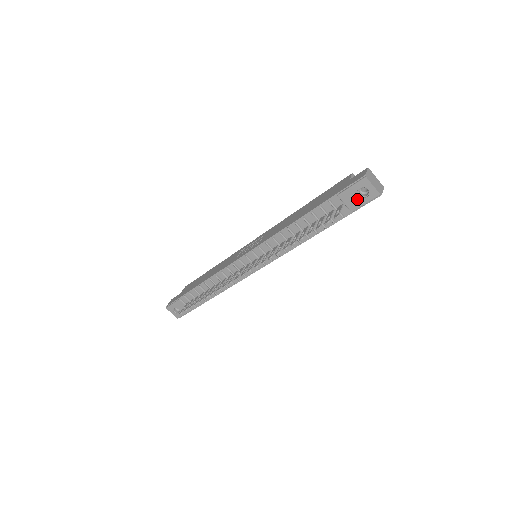
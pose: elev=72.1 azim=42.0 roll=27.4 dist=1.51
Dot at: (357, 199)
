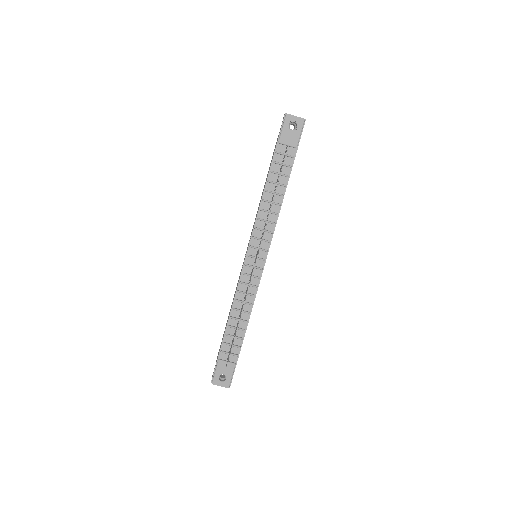
Dot at: (293, 134)
